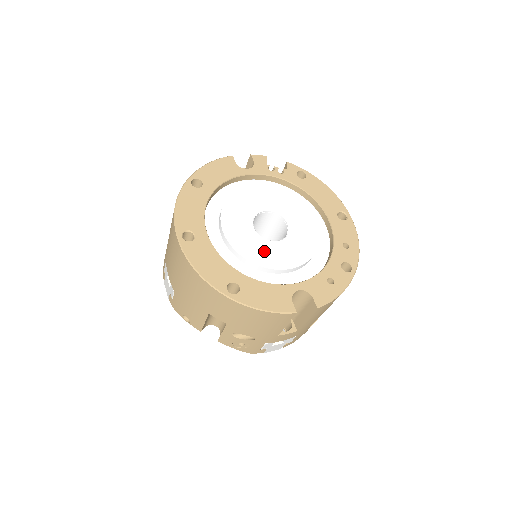
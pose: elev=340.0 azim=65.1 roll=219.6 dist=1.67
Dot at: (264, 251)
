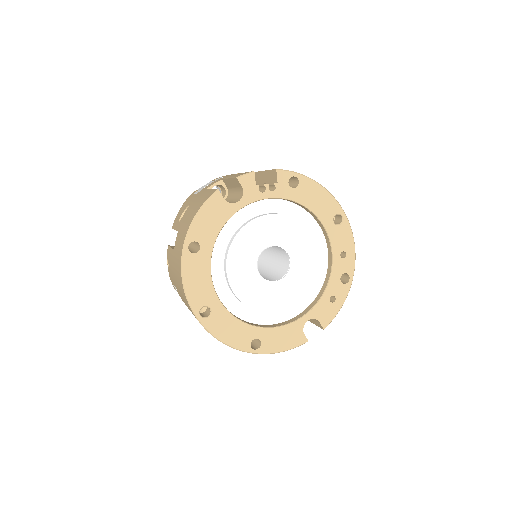
Dot at: (273, 296)
